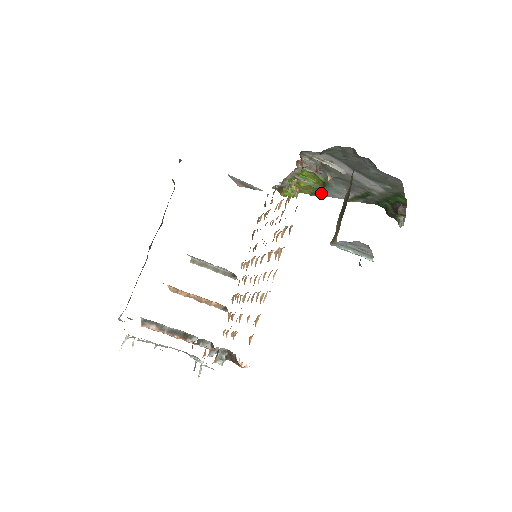
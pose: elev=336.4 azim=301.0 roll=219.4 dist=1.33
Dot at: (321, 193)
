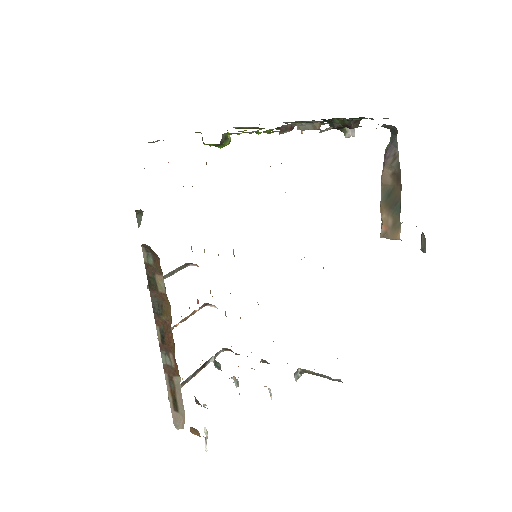
Dot at: occluded
